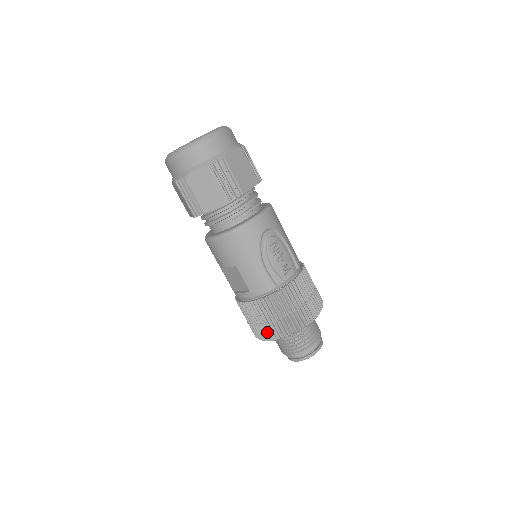
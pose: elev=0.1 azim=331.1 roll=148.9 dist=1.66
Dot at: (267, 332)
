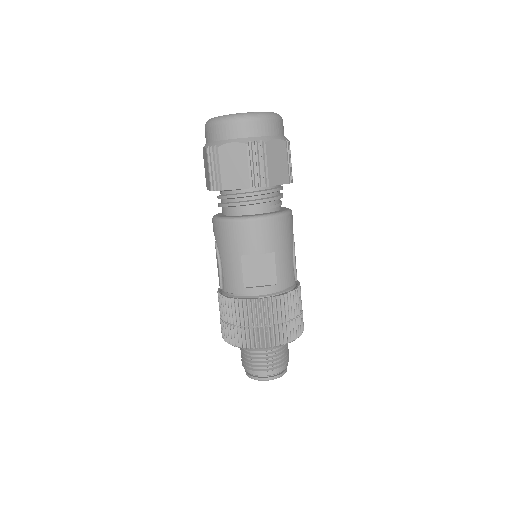
Dot at: (279, 335)
